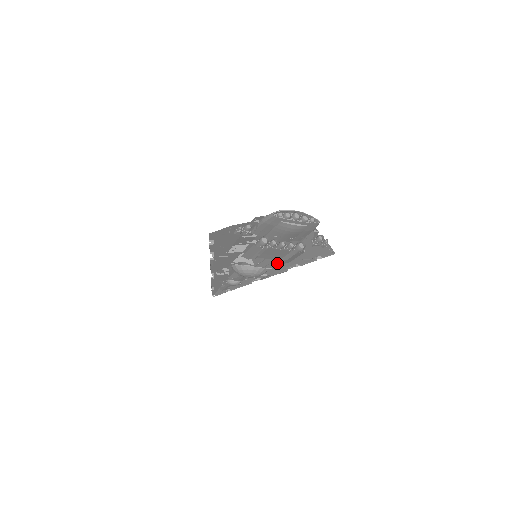
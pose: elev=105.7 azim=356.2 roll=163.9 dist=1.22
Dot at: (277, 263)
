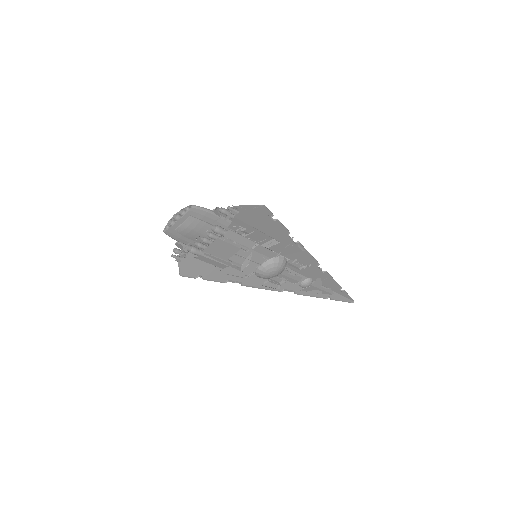
Dot at: (287, 245)
